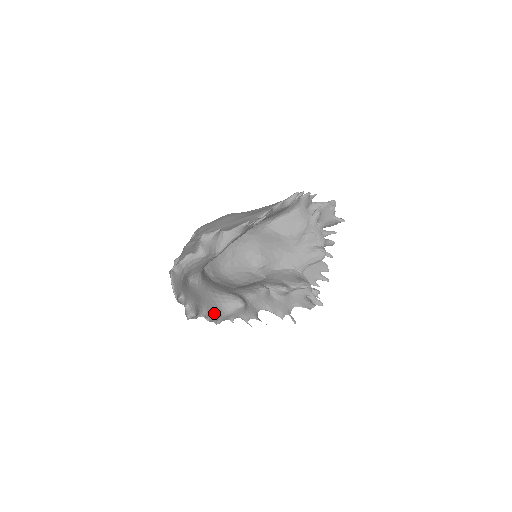
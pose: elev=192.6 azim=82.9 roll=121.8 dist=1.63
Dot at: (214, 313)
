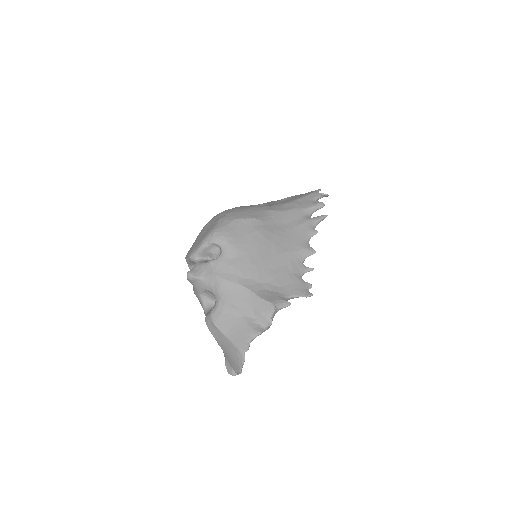
Dot at: occluded
